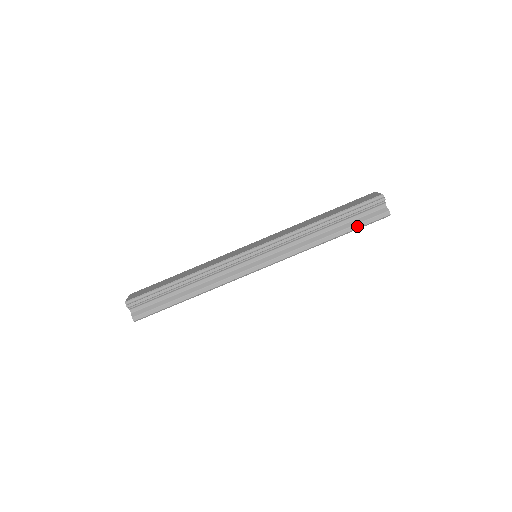
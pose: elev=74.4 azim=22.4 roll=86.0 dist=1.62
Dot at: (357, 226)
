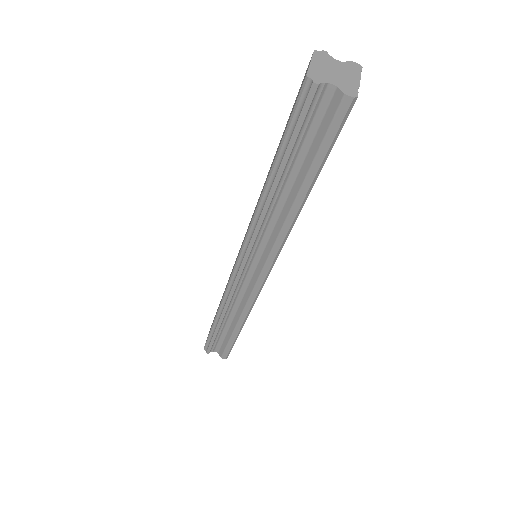
Dot at: (319, 158)
